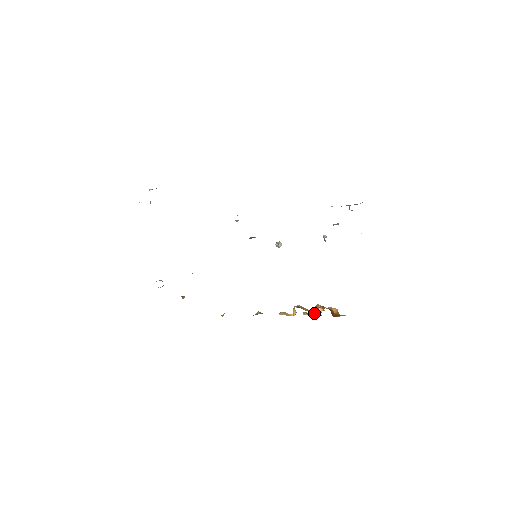
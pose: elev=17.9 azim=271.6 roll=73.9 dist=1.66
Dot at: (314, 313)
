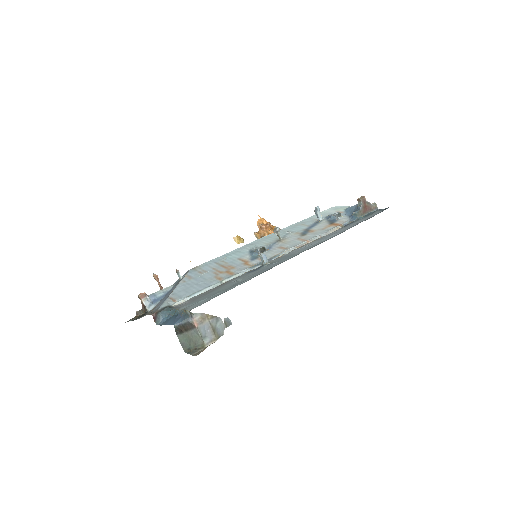
Dot at: occluded
